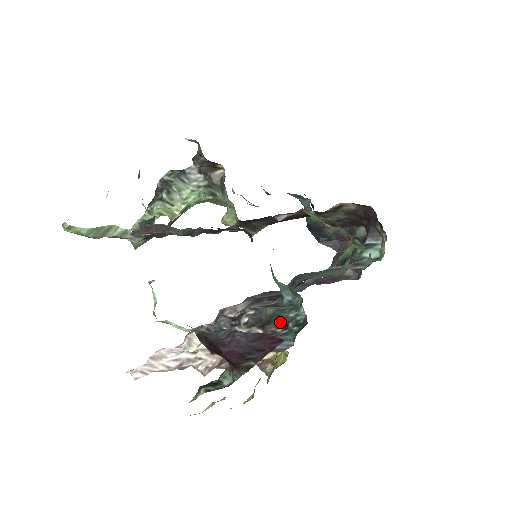
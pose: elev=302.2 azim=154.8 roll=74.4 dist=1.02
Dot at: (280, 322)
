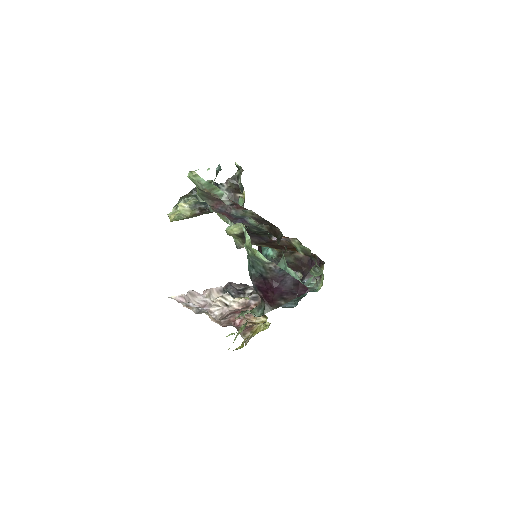
Dot at: occluded
